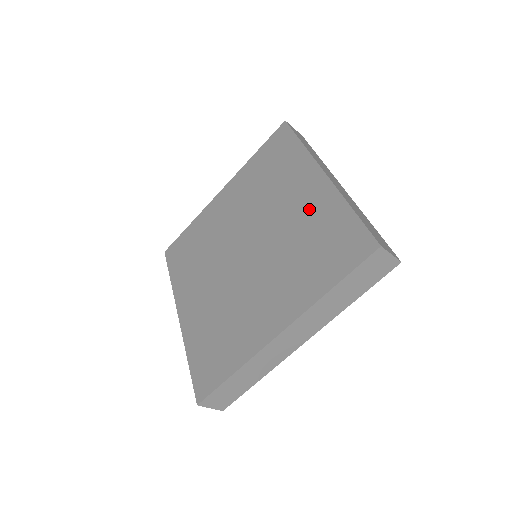
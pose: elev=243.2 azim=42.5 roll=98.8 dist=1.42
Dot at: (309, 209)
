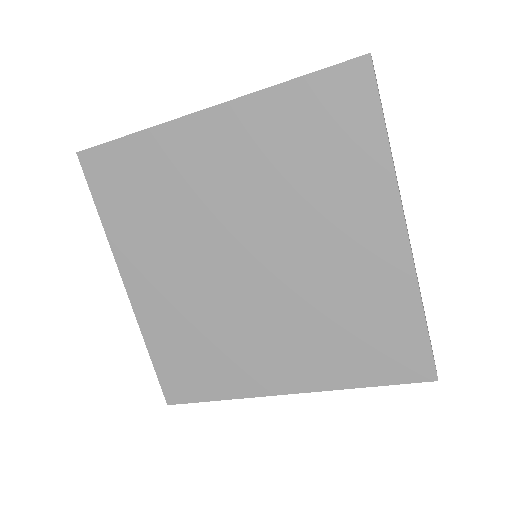
Dot at: (366, 273)
